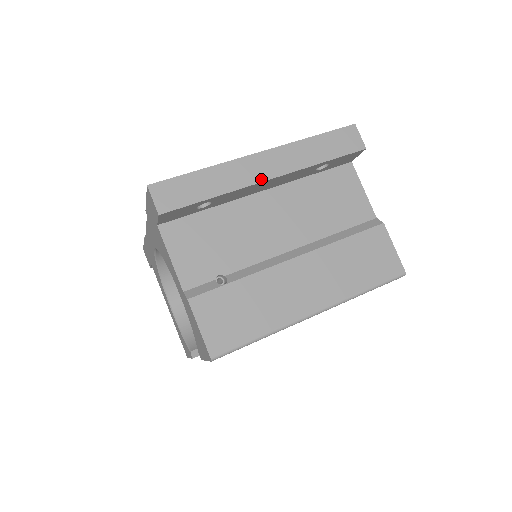
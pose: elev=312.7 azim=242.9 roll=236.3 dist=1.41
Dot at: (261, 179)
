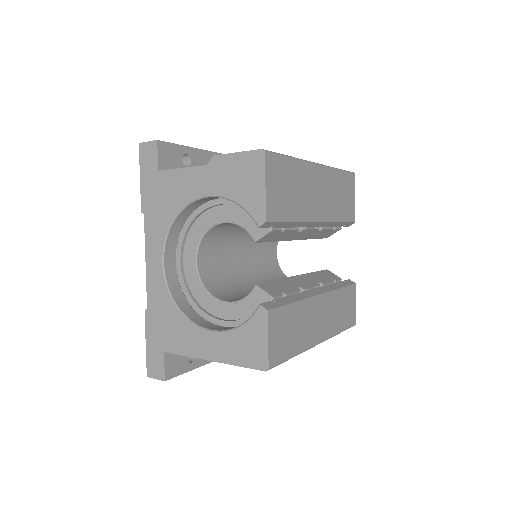
Dot at: (215, 153)
